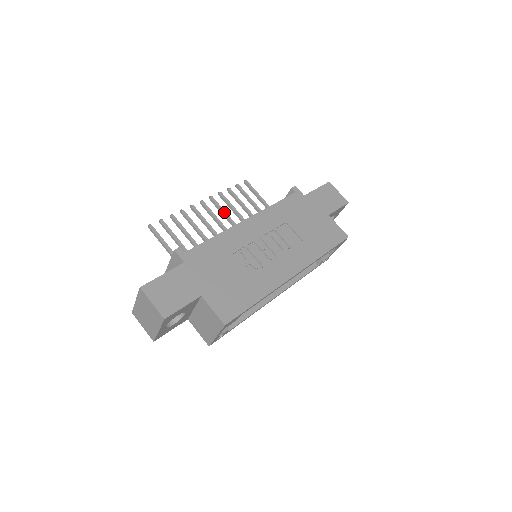
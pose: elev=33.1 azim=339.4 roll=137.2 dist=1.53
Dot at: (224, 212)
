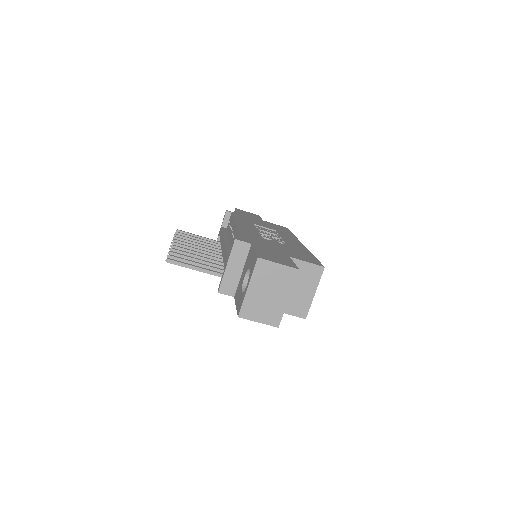
Dot at: (196, 245)
